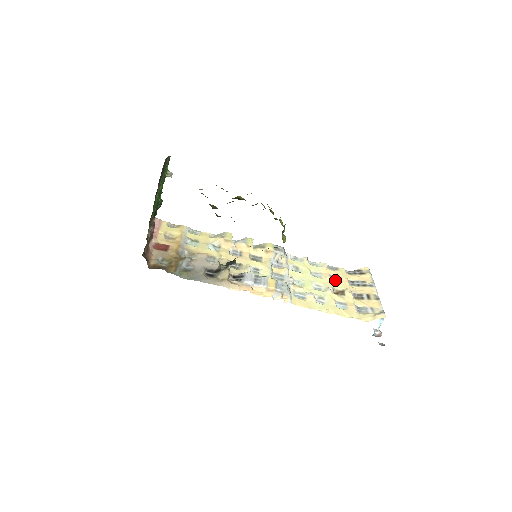
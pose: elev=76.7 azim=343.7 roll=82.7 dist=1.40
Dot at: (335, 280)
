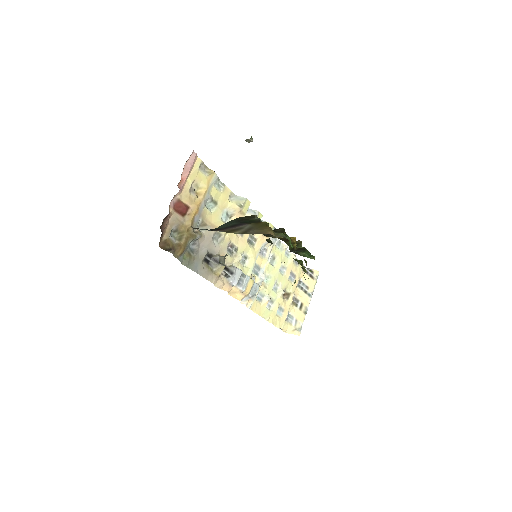
Dot at: (291, 278)
